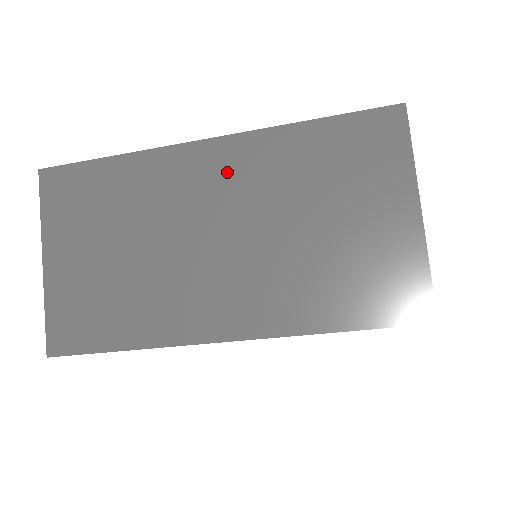
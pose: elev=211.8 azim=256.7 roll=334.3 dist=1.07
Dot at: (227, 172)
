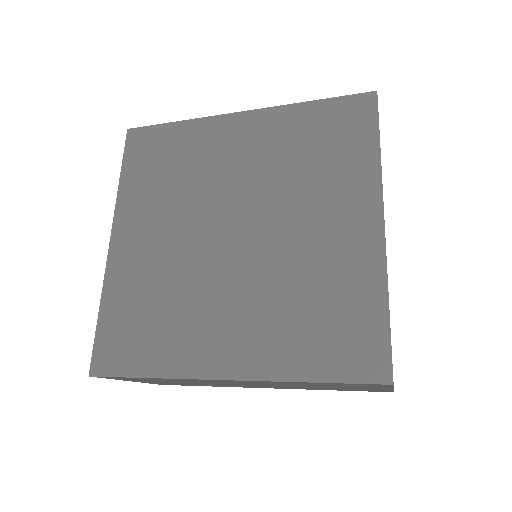
Dot at: occluded
